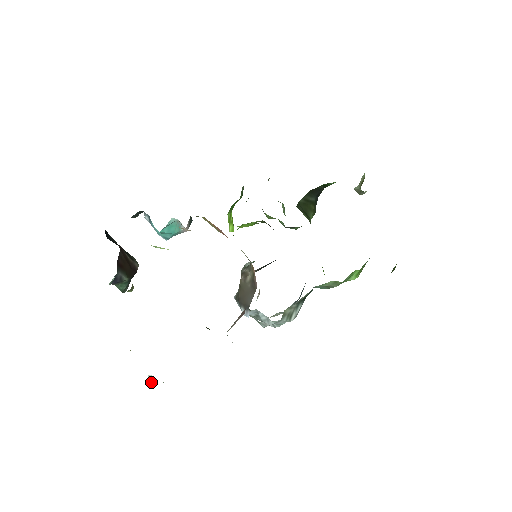
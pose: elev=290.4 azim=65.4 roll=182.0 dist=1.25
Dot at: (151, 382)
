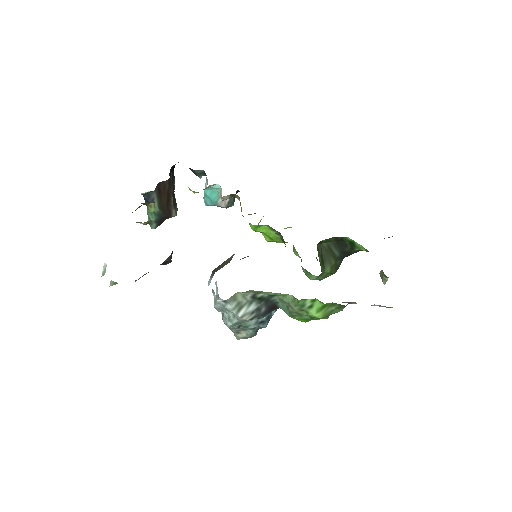
Dot at: (103, 272)
